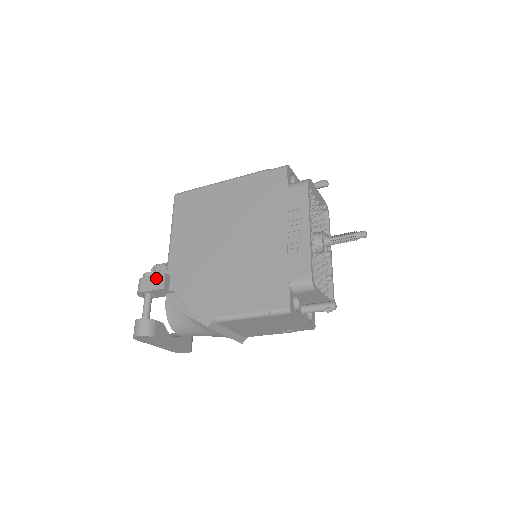
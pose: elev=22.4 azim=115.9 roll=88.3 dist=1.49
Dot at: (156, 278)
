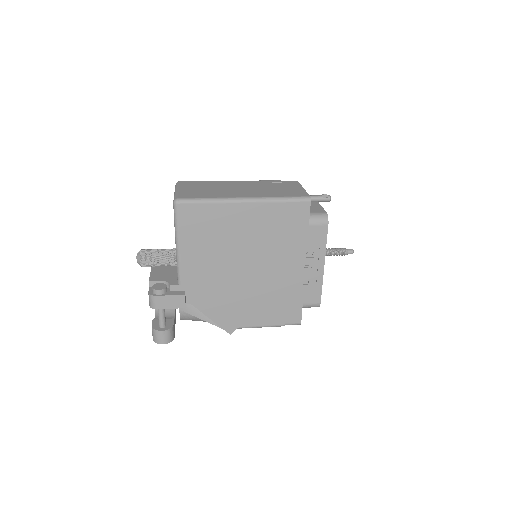
Dot at: (175, 298)
